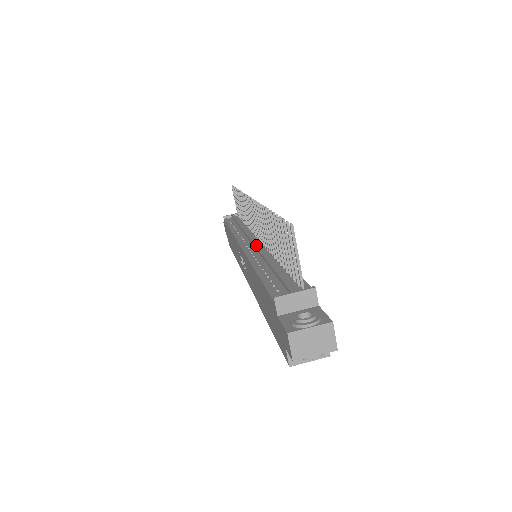
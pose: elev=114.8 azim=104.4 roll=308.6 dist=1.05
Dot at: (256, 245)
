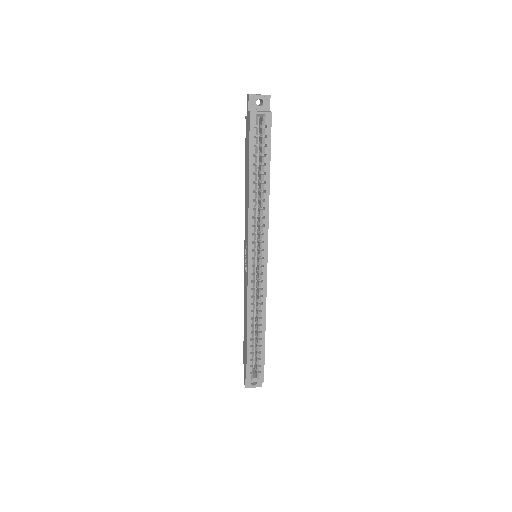
Dot at: occluded
